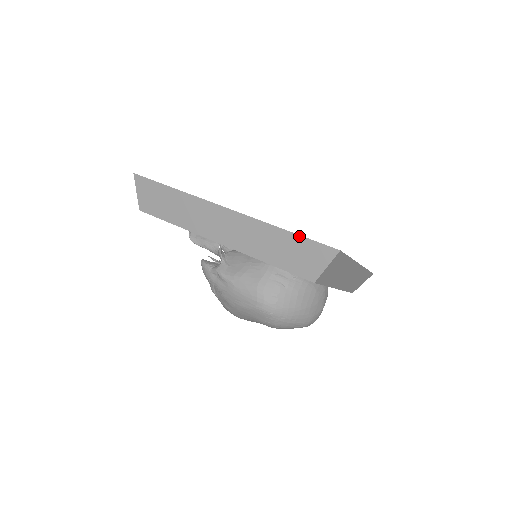
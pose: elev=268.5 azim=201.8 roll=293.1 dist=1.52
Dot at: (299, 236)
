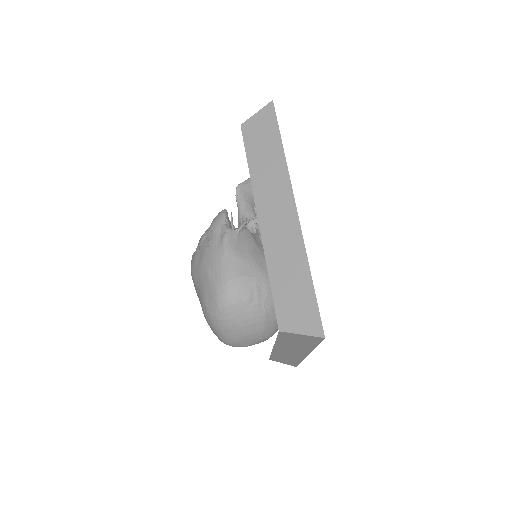
Dot at: (314, 292)
